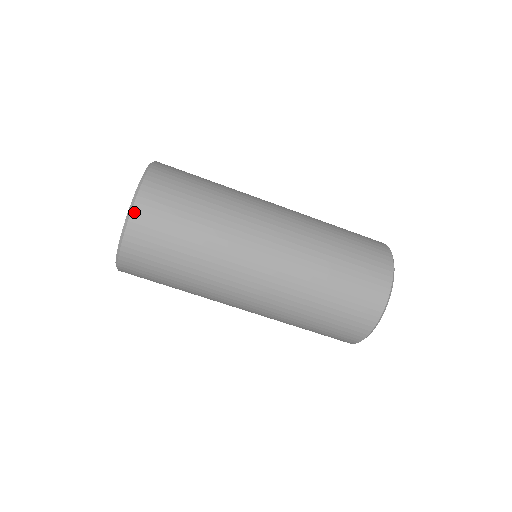
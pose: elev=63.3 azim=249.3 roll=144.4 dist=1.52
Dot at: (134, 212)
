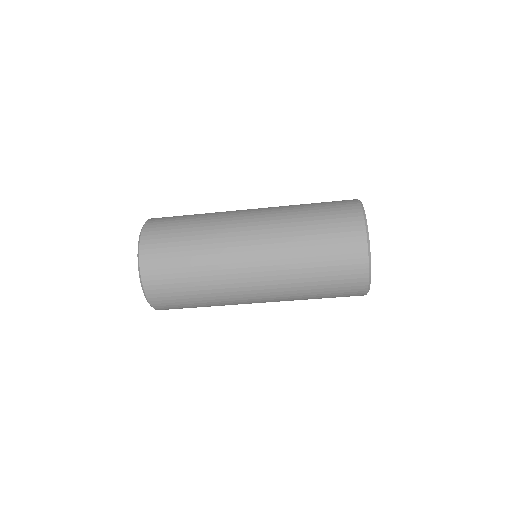
Dot at: (141, 247)
